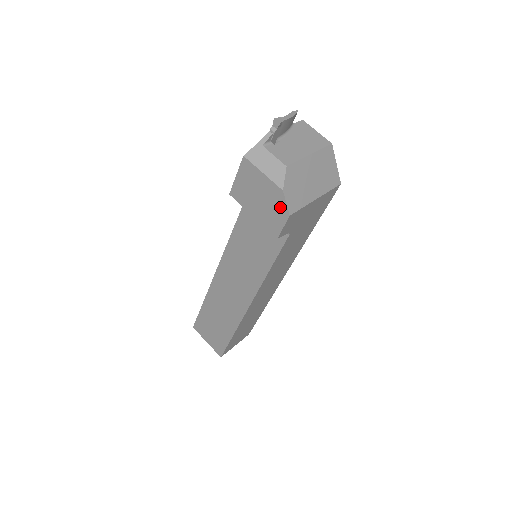
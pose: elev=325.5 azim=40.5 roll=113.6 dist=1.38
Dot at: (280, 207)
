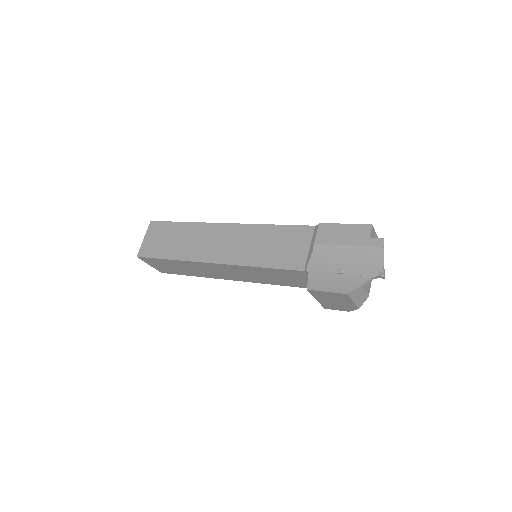
Dot at: (346, 309)
